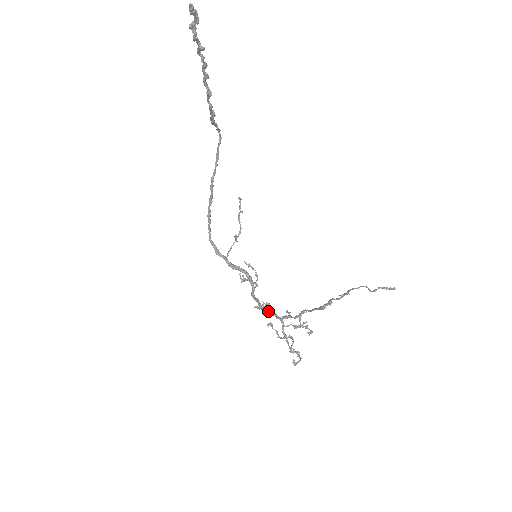
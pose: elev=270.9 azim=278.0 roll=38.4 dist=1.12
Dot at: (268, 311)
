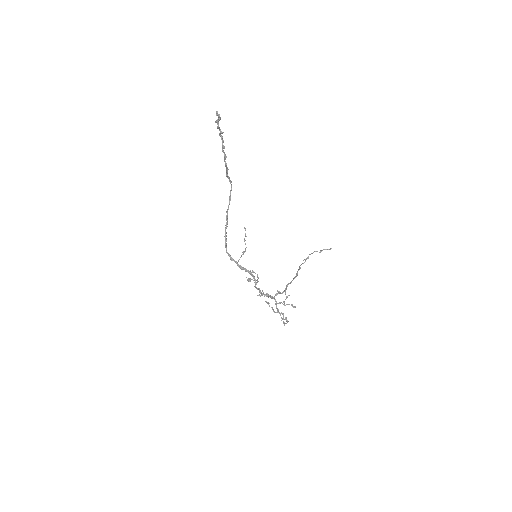
Dot at: (266, 295)
